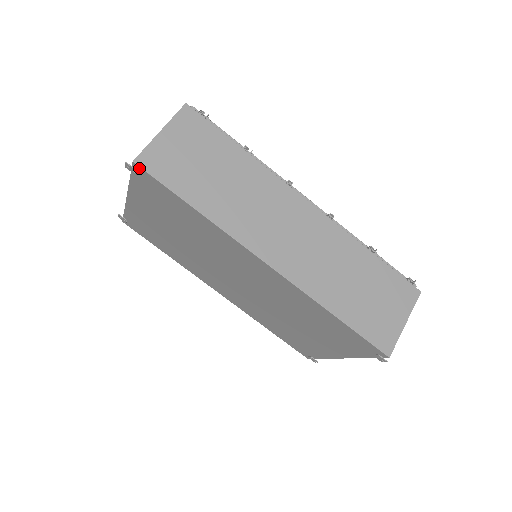
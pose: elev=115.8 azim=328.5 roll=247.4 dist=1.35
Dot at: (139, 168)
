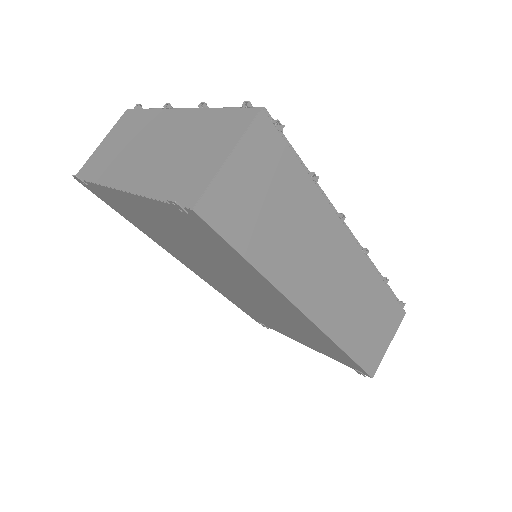
Dot at: (197, 216)
